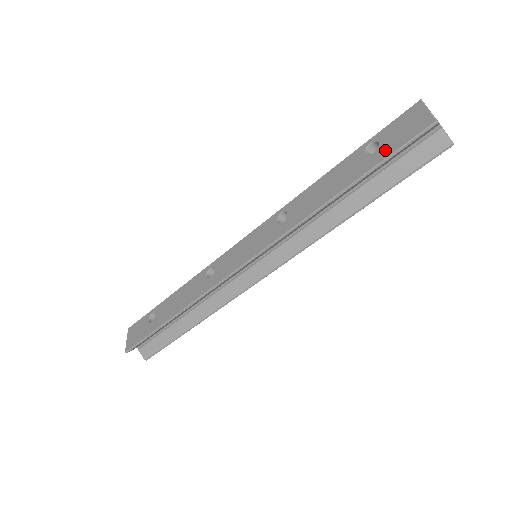
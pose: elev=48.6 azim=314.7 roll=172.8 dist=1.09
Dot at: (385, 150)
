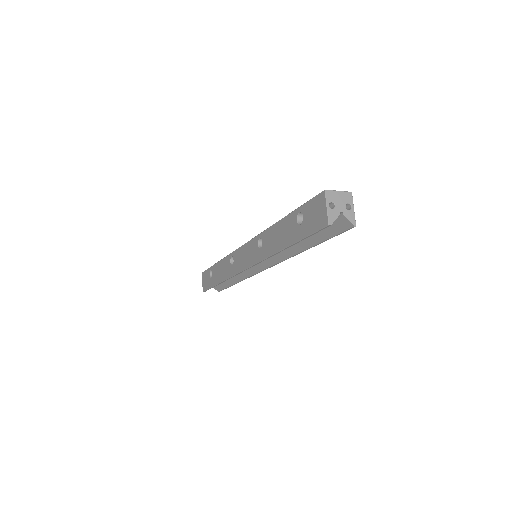
Dot at: (305, 229)
